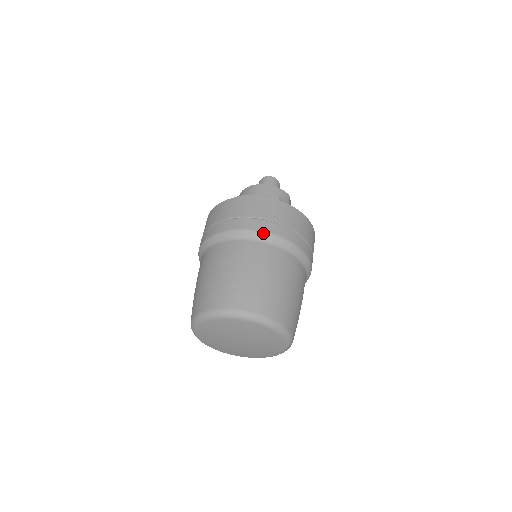
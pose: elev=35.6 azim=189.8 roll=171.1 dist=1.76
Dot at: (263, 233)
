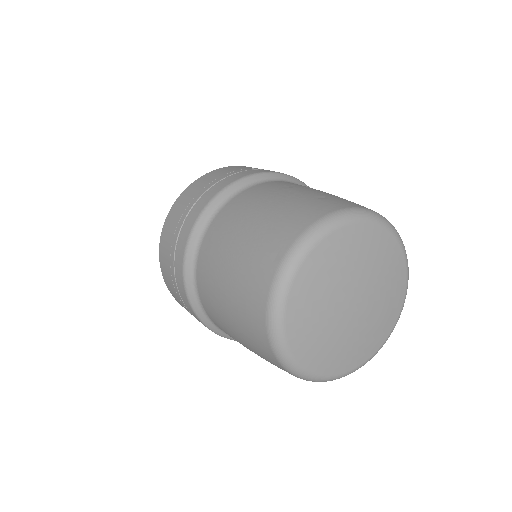
Dot at: (288, 175)
